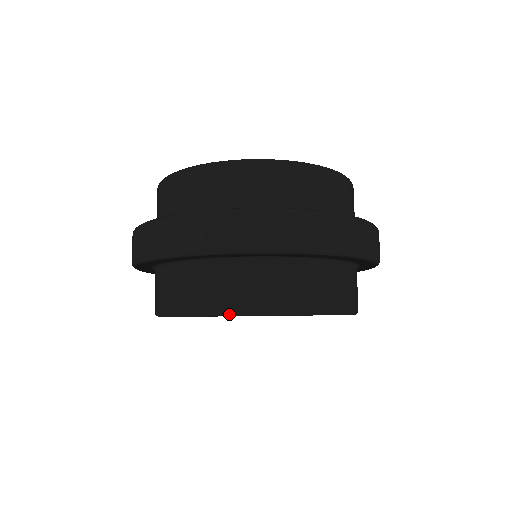
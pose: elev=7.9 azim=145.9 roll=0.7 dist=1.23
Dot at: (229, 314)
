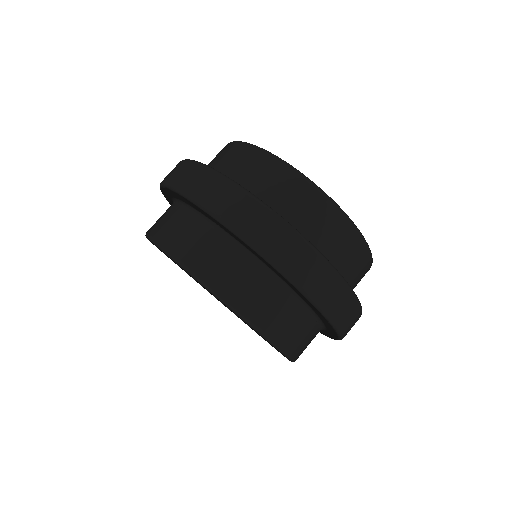
Dot at: (215, 293)
